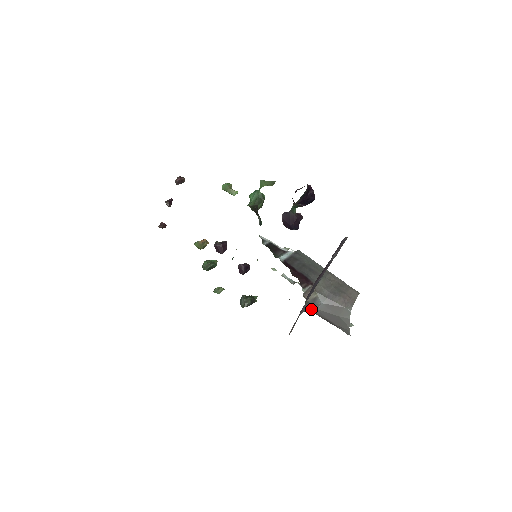
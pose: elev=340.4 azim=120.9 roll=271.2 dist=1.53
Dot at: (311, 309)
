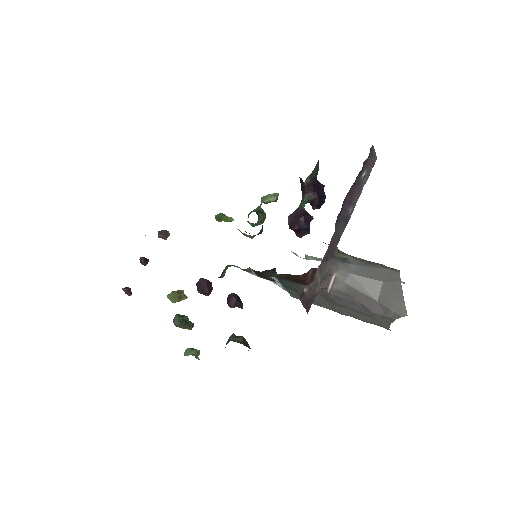
Dot at: (341, 270)
